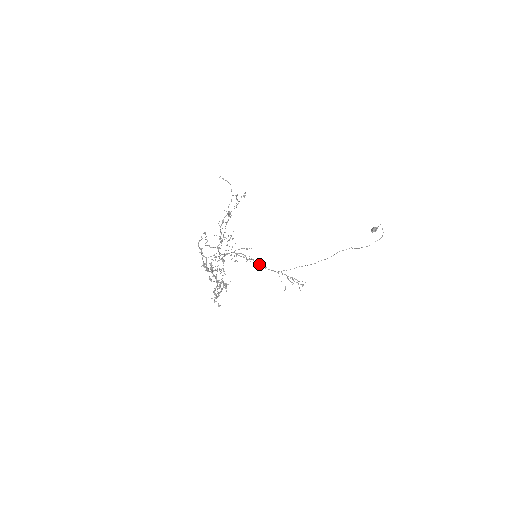
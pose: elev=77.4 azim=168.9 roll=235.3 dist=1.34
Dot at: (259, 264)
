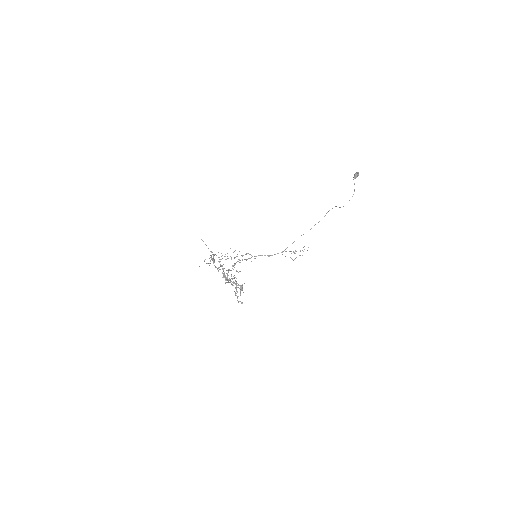
Dot at: (264, 255)
